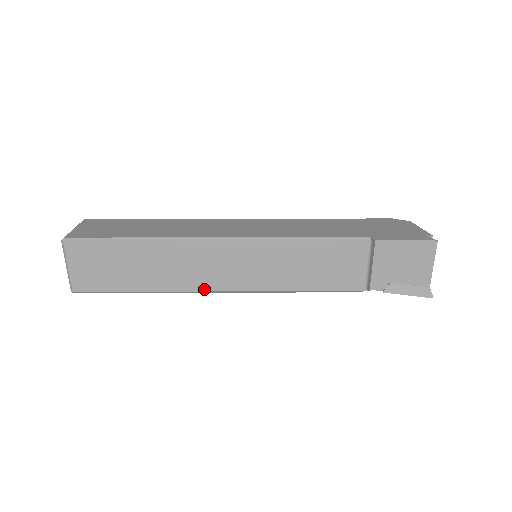
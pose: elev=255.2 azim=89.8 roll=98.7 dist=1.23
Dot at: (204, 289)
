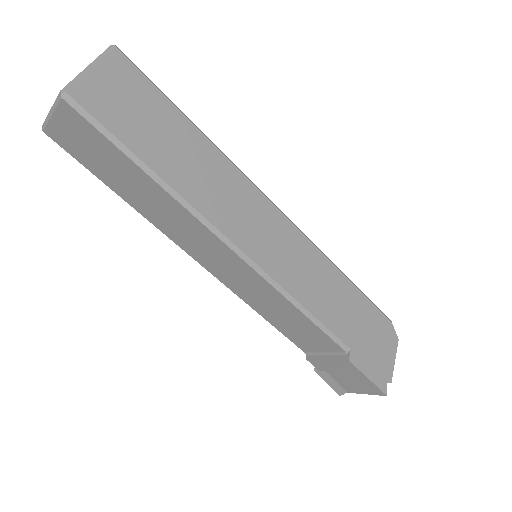
Dot at: (182, 247)
